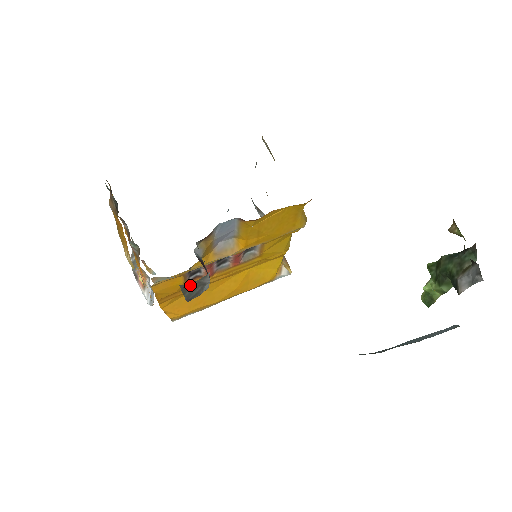
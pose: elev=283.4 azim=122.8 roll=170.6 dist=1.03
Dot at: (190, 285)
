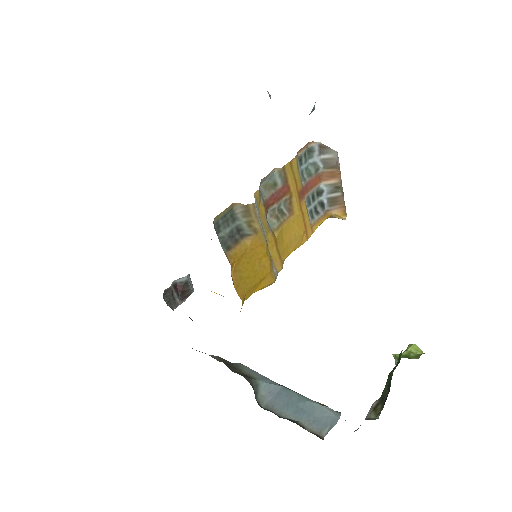
Dot at: occluded
